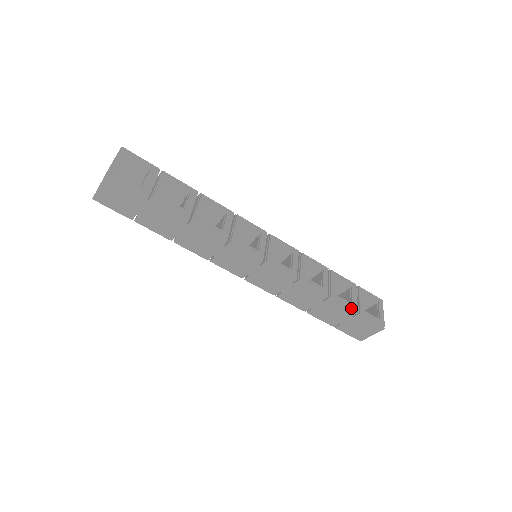
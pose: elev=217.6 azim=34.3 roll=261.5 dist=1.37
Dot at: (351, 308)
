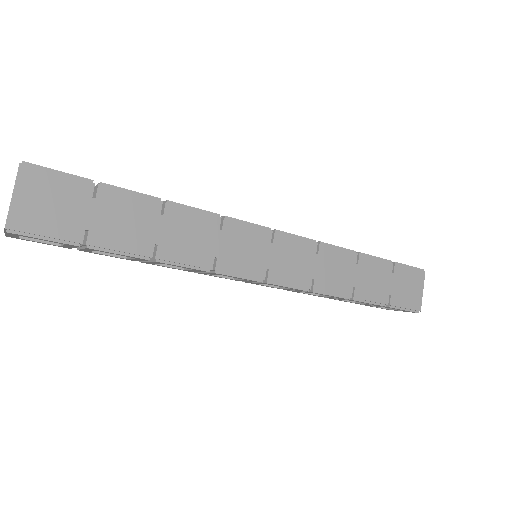
Dot at: (384, 259)
